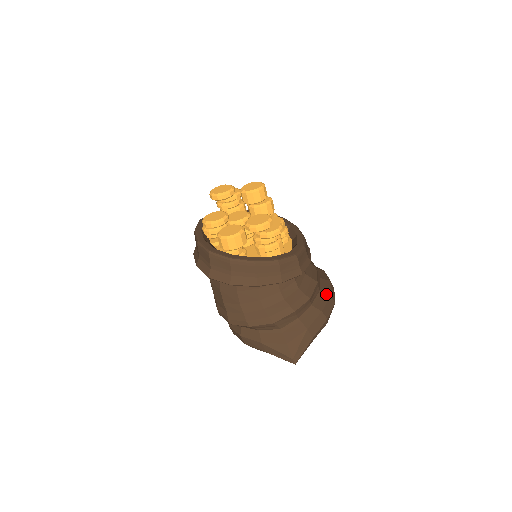
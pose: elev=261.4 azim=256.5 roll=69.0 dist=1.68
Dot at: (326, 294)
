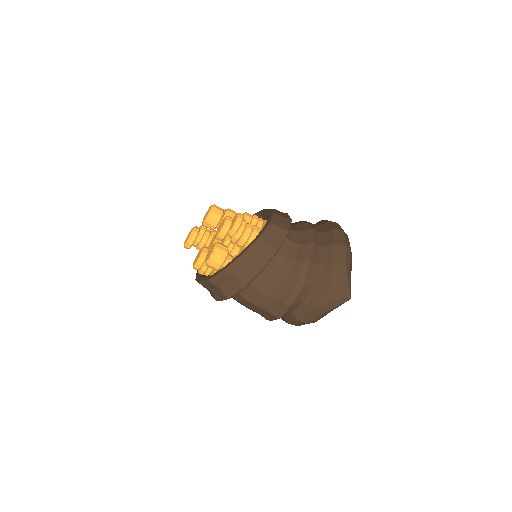
Dot at: (329, 231)
